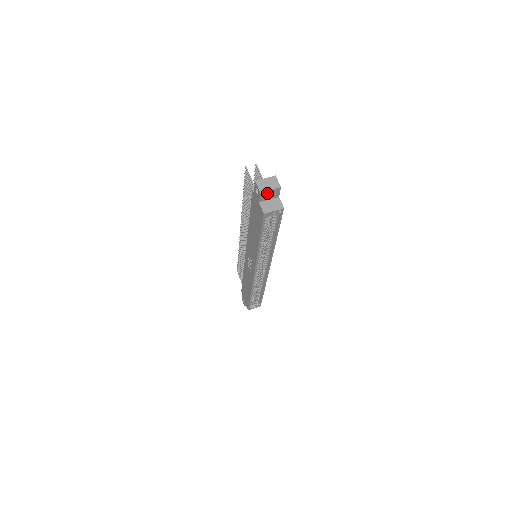
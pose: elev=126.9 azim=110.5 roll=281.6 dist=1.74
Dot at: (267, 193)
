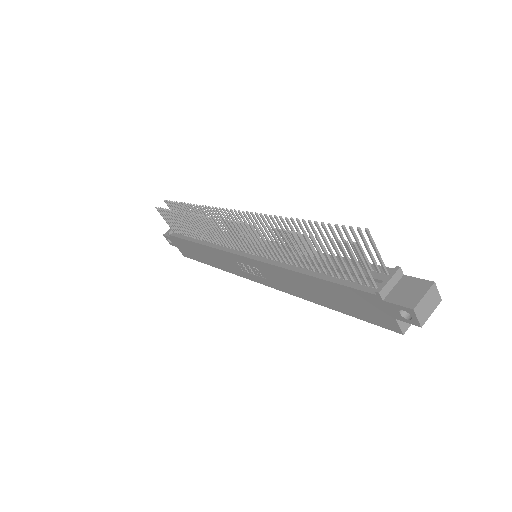
Dot at: occluded
